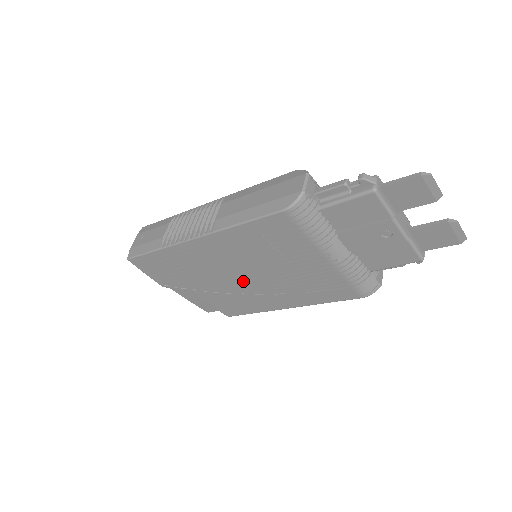
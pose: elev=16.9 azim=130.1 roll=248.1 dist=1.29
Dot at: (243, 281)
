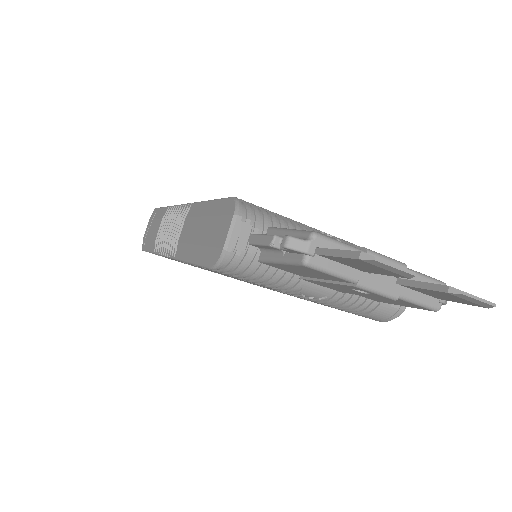
Dot at: (248, 282)
